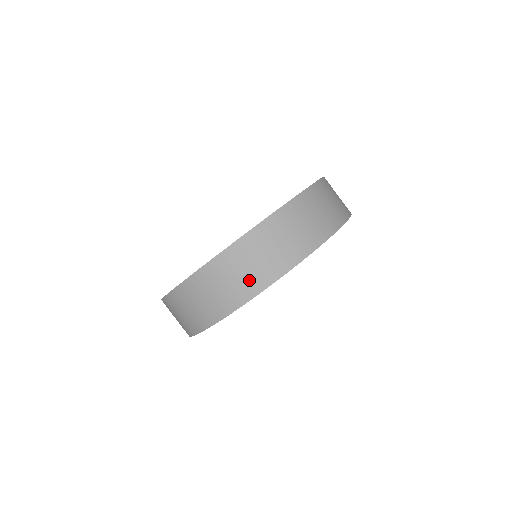
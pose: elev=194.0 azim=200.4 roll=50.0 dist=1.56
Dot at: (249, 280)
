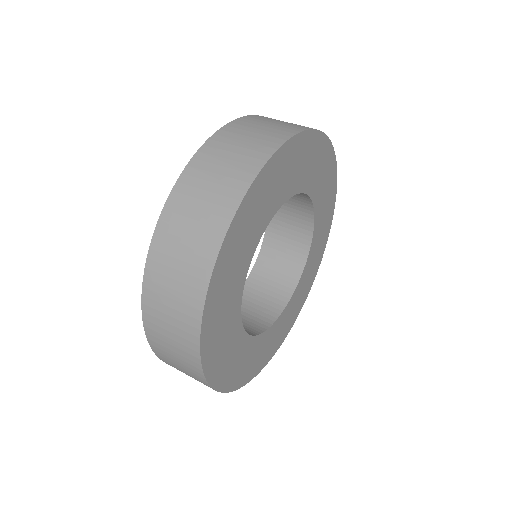
Dot at: (246, 157)
